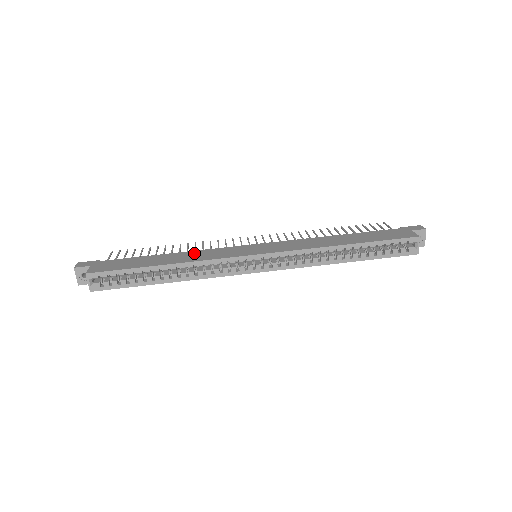
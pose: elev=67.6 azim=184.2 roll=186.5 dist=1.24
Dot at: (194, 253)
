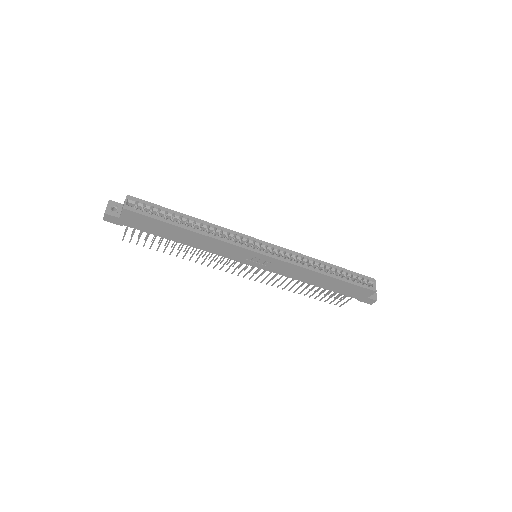
Dot at: occluded
